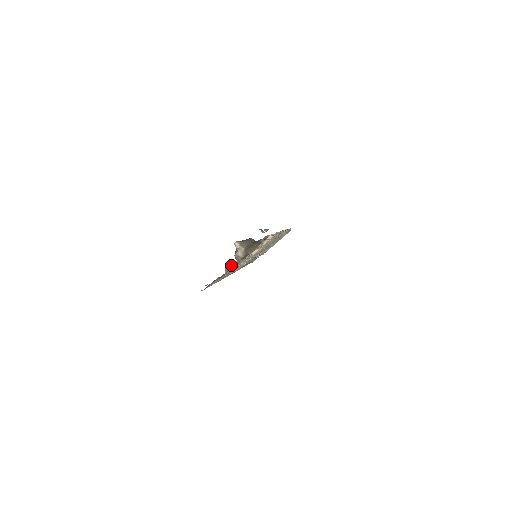
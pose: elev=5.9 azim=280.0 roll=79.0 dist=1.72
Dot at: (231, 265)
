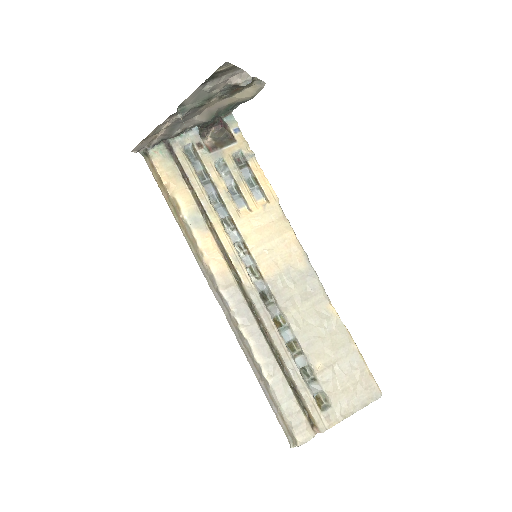
Dot at: (195, 152)
